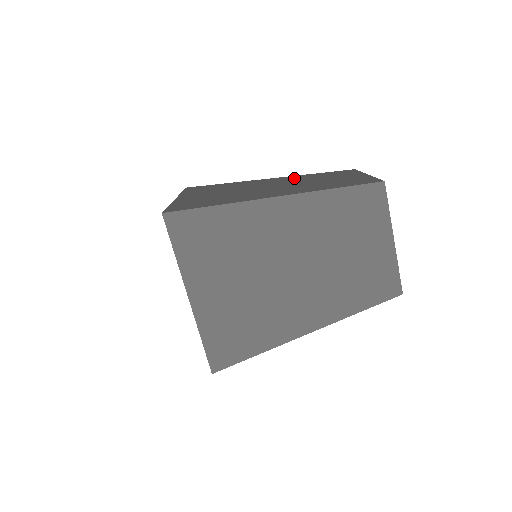
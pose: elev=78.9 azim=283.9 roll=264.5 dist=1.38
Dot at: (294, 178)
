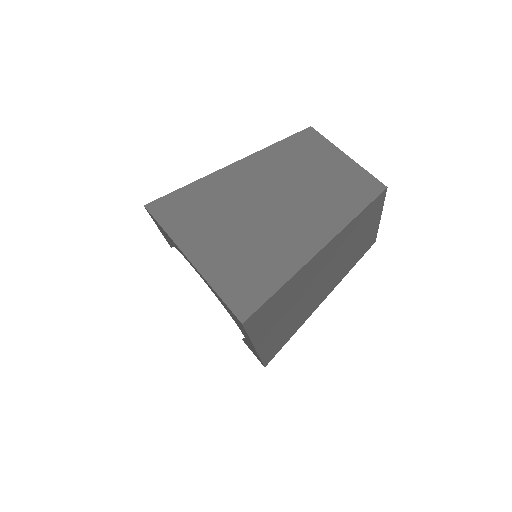
Dot at: occluded
